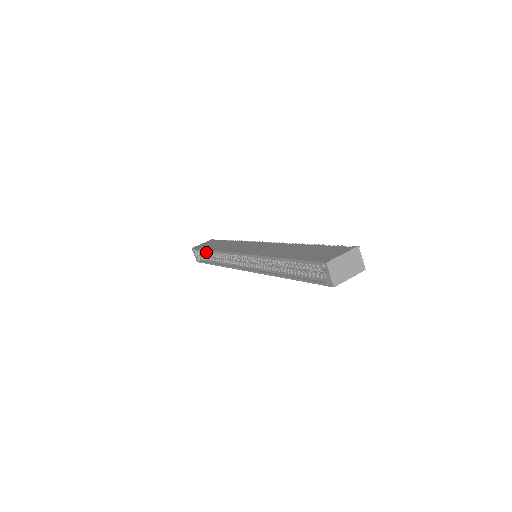
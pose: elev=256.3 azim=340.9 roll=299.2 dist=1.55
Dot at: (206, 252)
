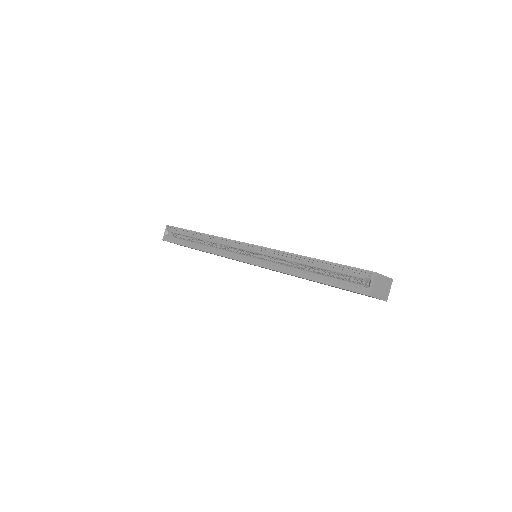
Dot at: (188, 233)
